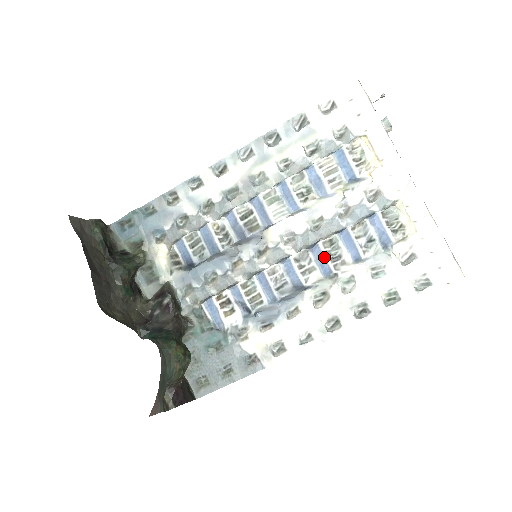
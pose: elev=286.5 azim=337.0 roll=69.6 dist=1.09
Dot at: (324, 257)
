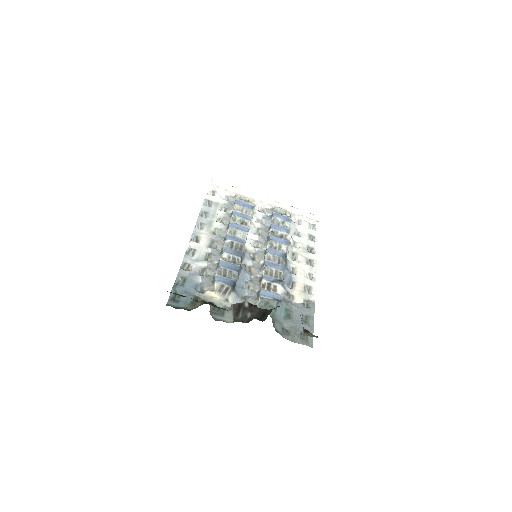
Dot at: (278, 238)
